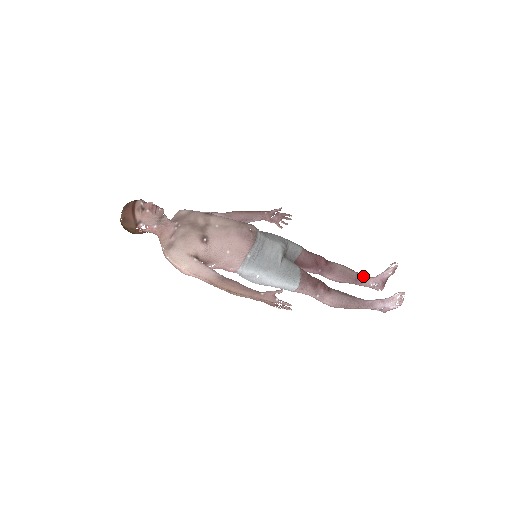
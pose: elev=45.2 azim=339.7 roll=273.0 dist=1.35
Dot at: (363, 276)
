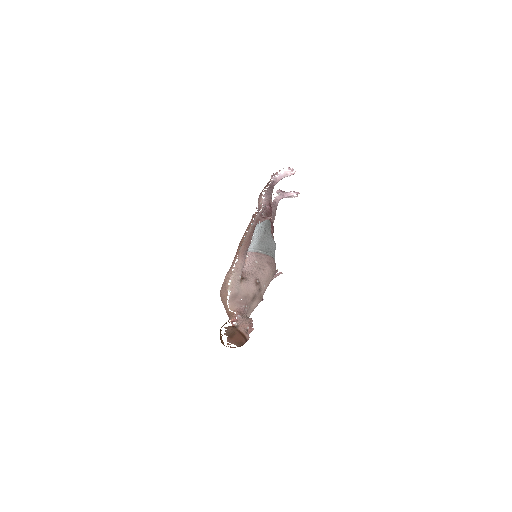
Dot at: occluded
